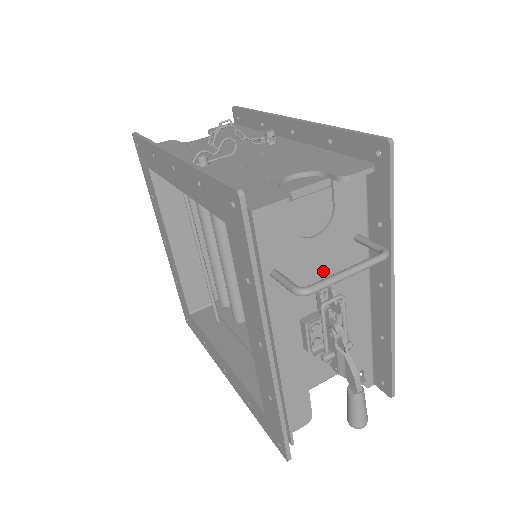
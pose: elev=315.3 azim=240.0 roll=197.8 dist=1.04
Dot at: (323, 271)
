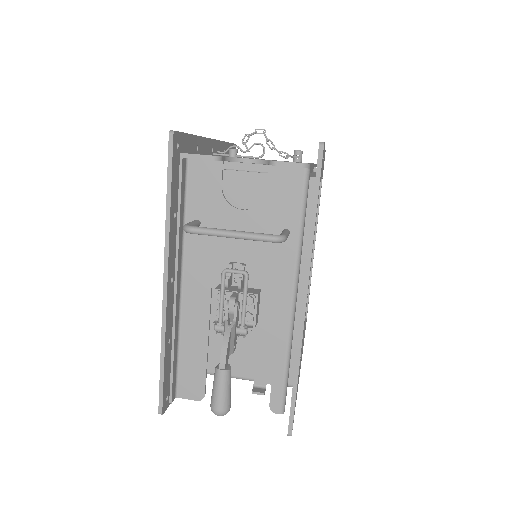
Dot at: (244, 247)
